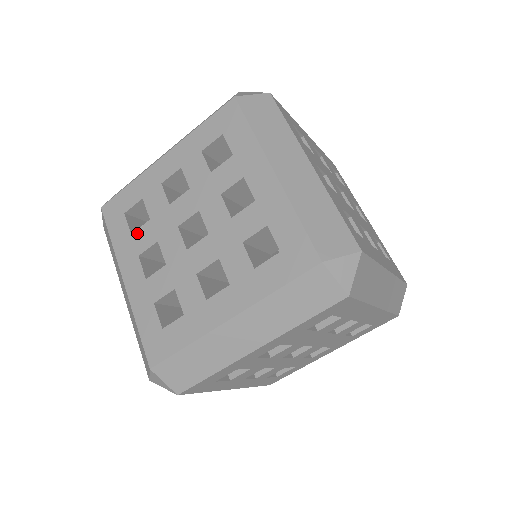
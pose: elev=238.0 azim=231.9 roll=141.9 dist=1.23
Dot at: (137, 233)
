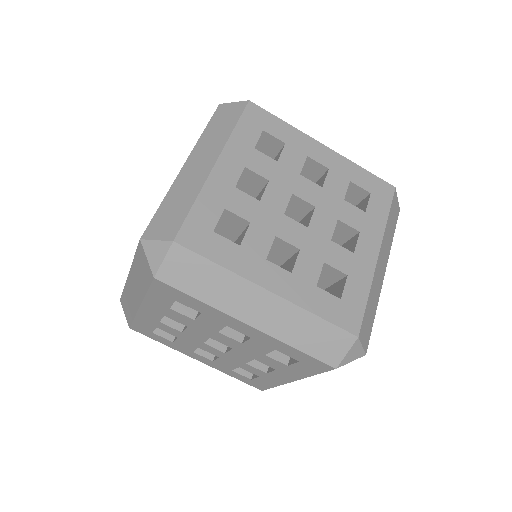
Dot at: occluded
